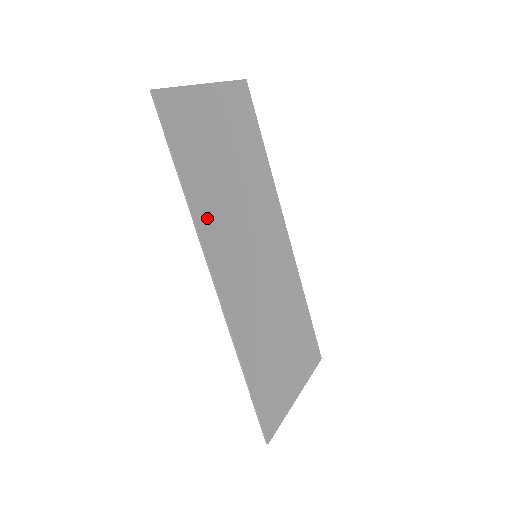
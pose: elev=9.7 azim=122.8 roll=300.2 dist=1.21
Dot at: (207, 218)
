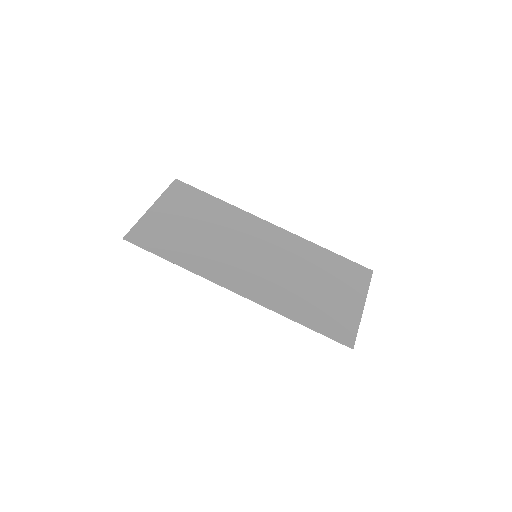
Dot at: (202, 265)
